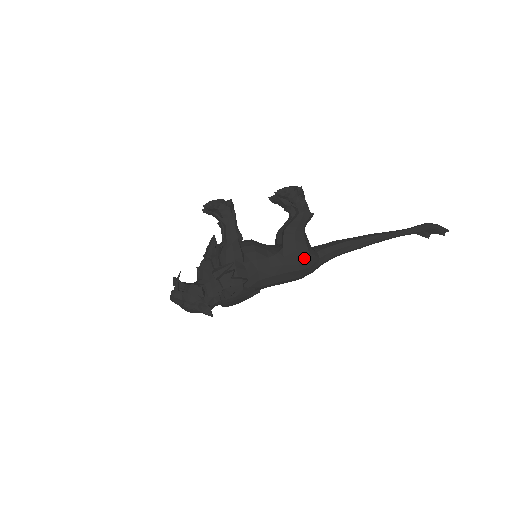
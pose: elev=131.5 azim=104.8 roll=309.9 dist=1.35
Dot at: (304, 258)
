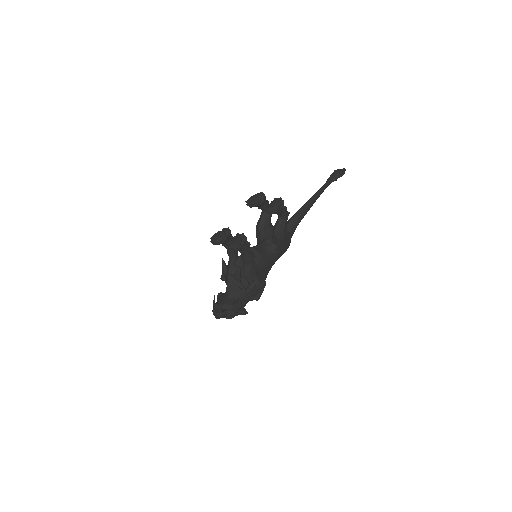
Dot at: (288, 244)
